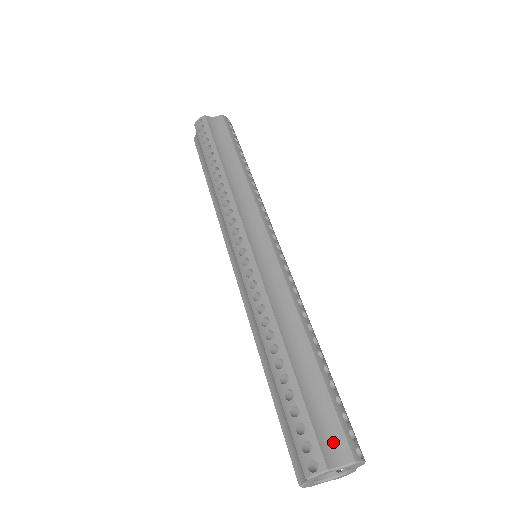
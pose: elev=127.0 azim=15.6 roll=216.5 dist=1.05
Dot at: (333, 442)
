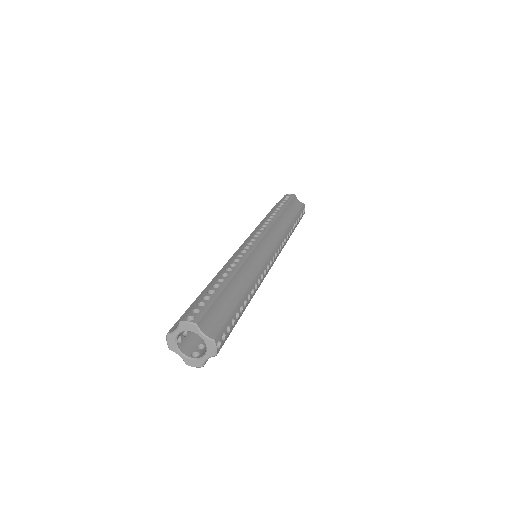
Dot at: occluded
